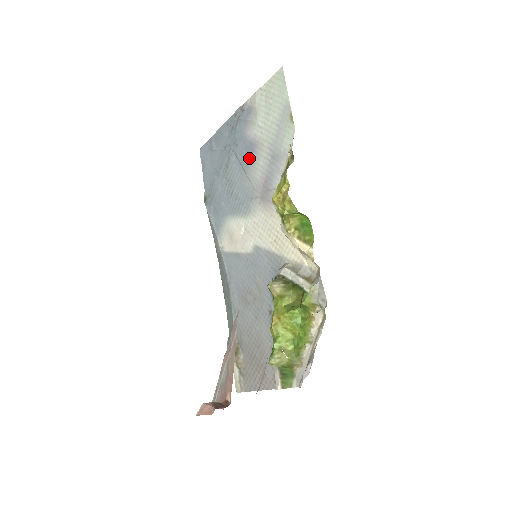
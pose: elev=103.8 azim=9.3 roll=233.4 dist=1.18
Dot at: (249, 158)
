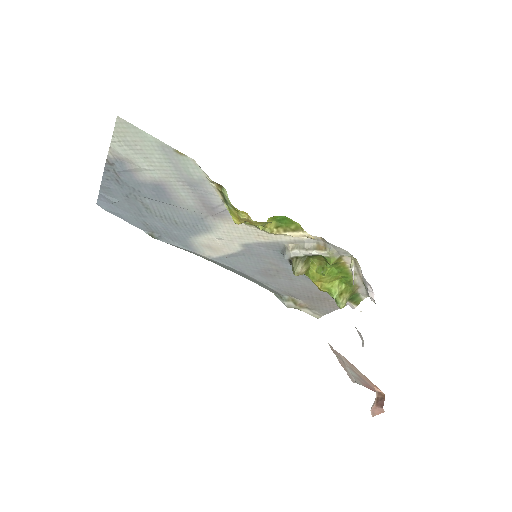
Dot at: (165, 196)
